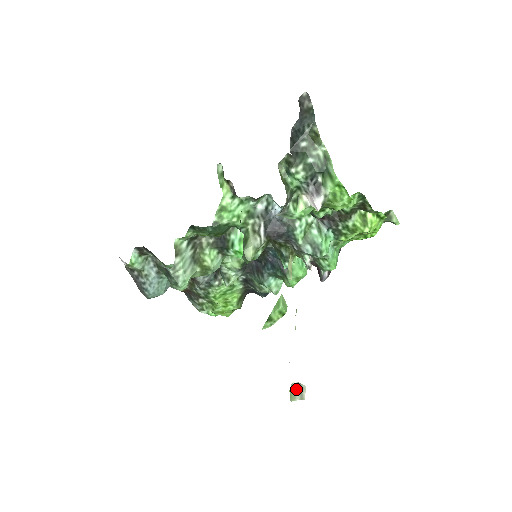
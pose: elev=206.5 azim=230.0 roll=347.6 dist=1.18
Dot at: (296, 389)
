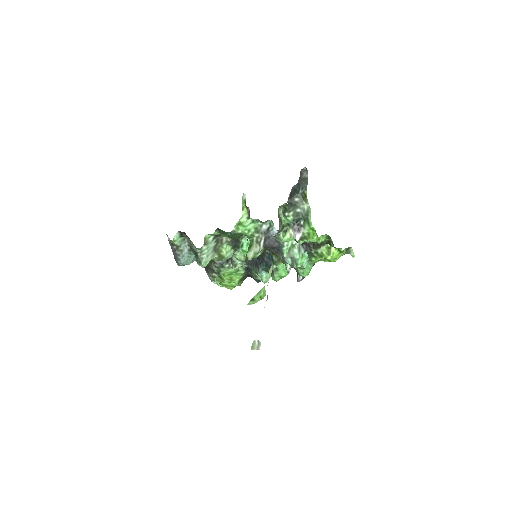
Dot at: (256, 343)
